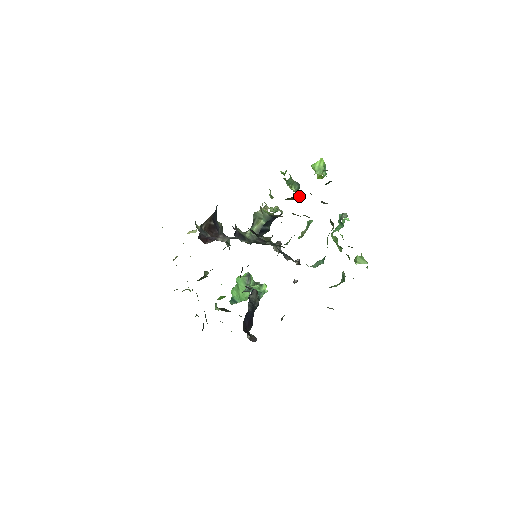
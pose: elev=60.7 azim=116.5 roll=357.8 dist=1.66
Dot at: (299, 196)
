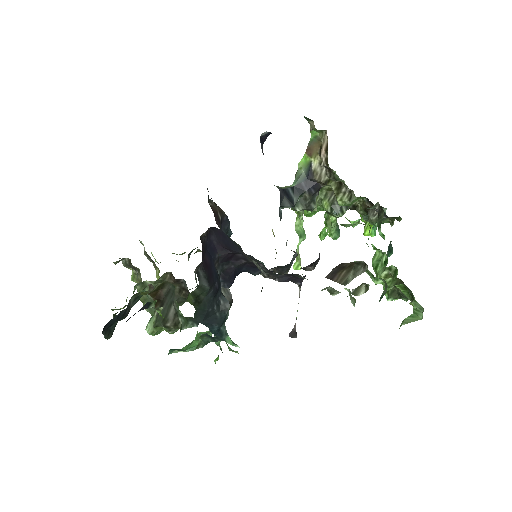
Dot at: (341, 207)
